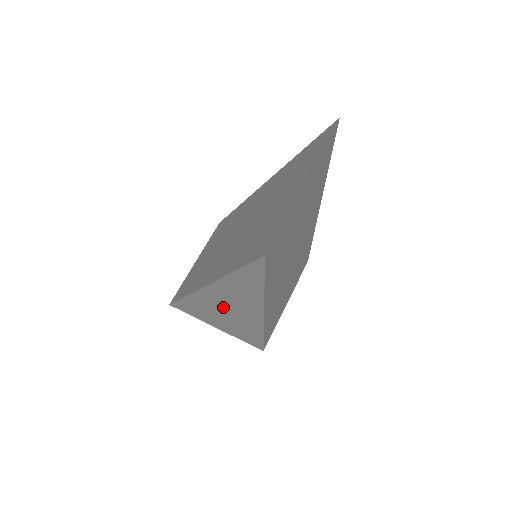
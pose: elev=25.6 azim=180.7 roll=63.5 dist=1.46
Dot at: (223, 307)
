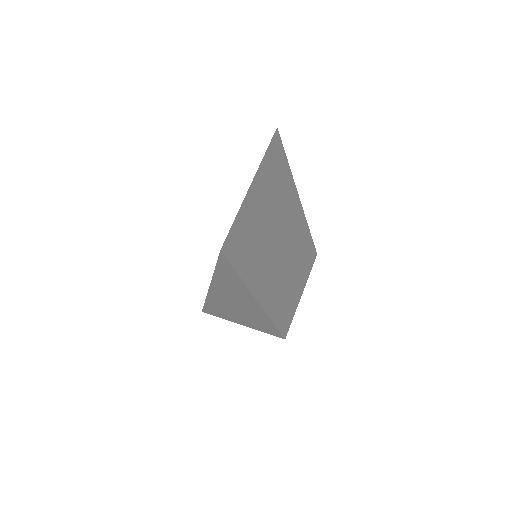
Dot at: (232, 303)
